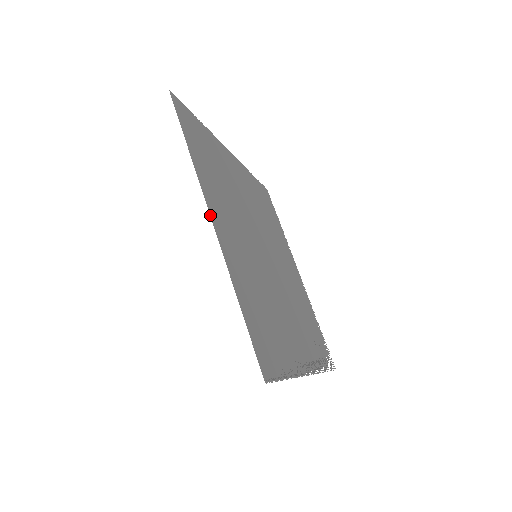
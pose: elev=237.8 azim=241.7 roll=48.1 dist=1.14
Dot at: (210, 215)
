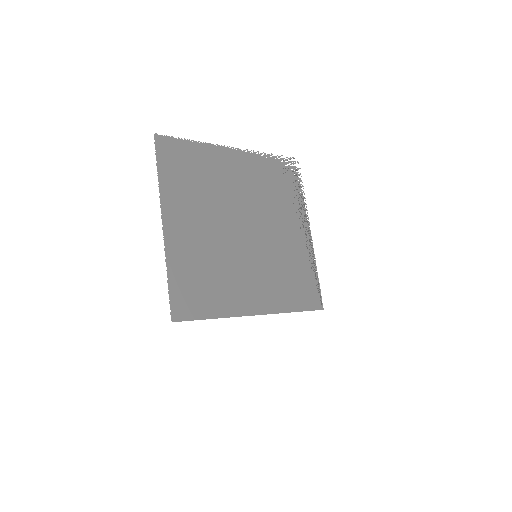
Dot at: occluded
